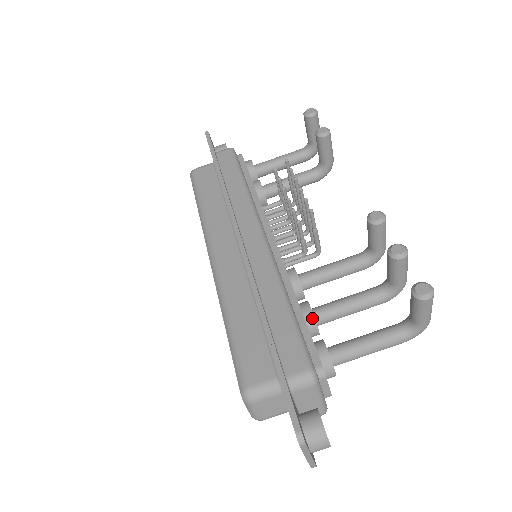
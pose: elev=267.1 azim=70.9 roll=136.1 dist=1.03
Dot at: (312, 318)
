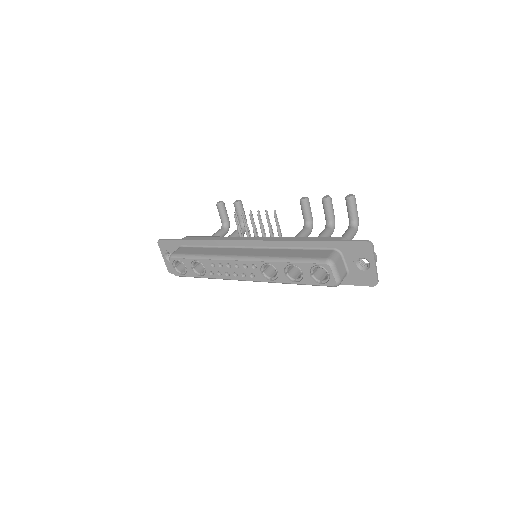
Dot at: occluded
